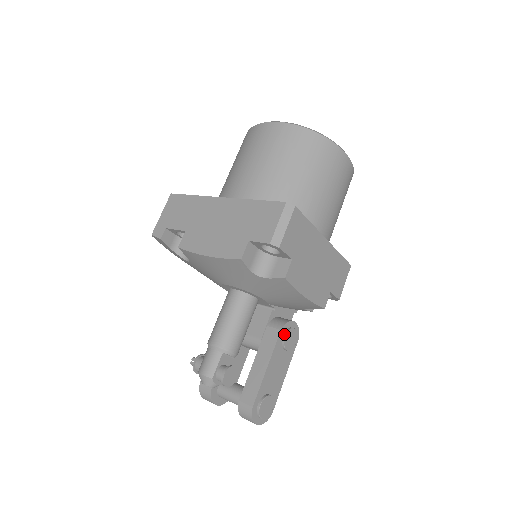
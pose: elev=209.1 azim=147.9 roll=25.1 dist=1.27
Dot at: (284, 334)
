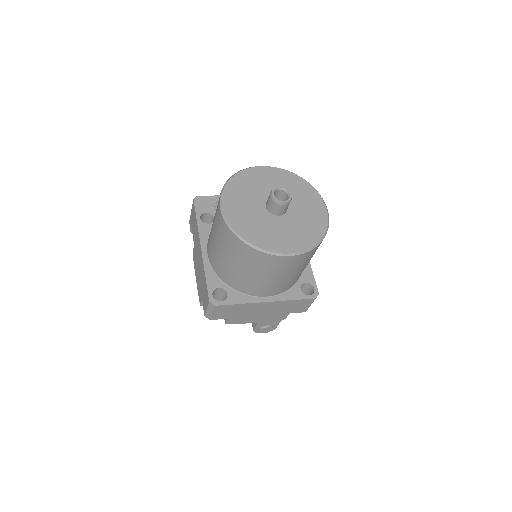
Dot at: occluded
